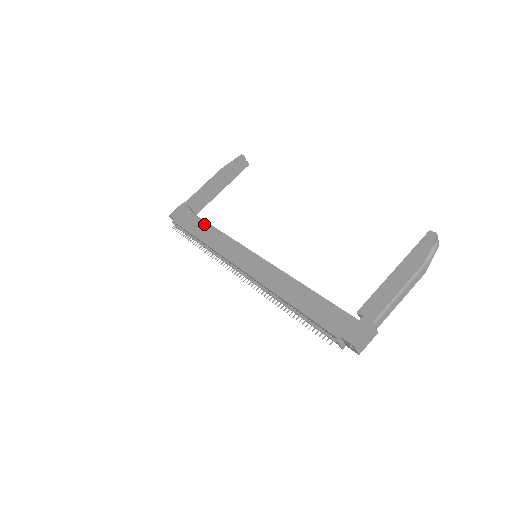
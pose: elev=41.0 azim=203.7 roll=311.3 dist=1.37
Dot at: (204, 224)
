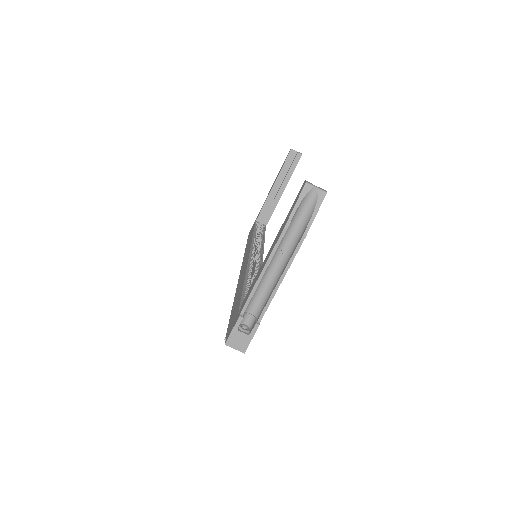
Dot at: (252, 233)
